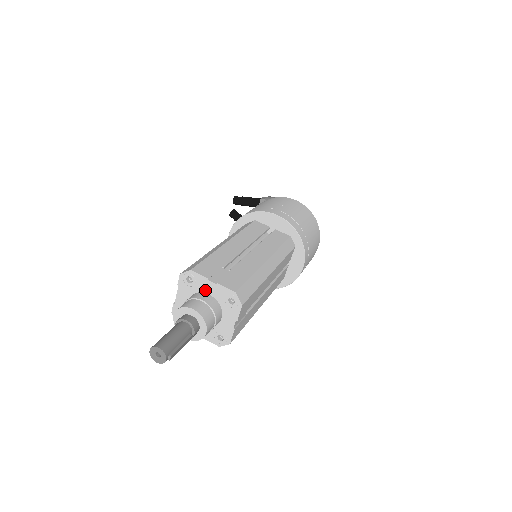
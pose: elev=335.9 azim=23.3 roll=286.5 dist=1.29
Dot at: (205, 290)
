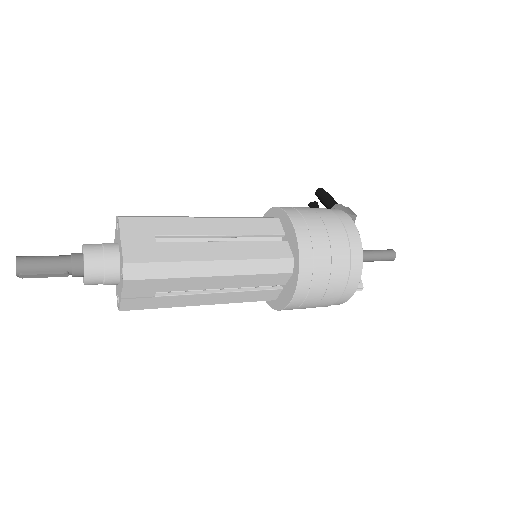
Dot at: (119, 244)
